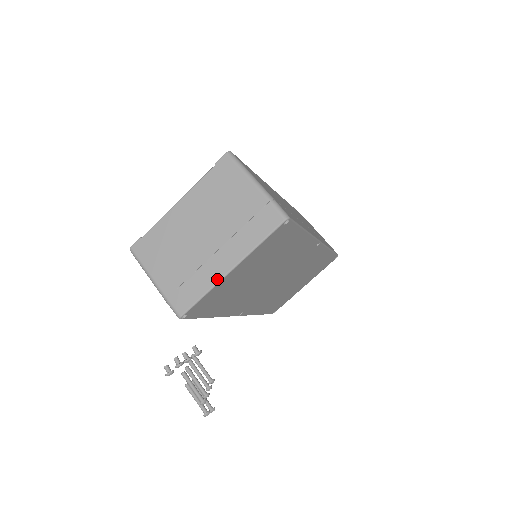
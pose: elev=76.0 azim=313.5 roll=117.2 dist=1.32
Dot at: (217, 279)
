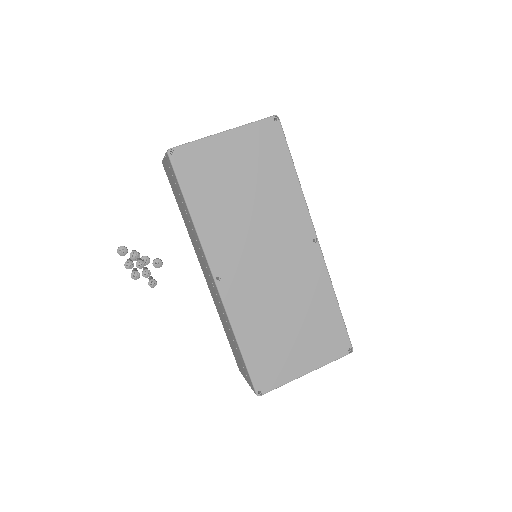
Dot at: (210, 136)
